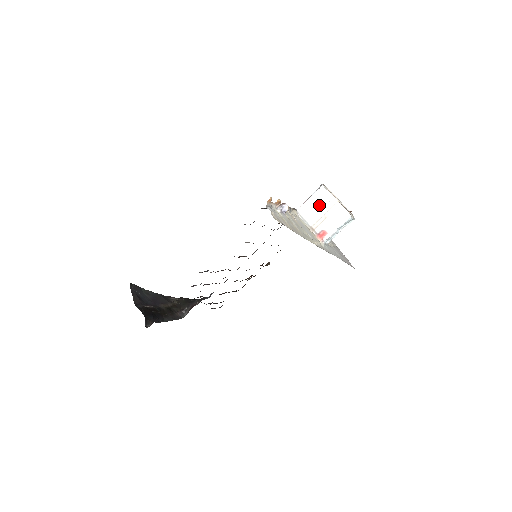
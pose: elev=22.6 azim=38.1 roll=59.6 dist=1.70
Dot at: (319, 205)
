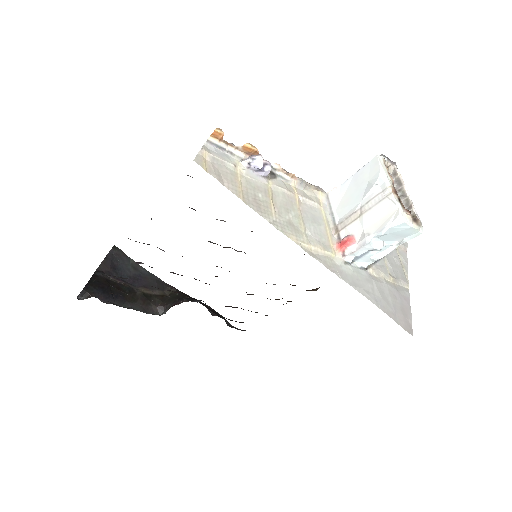
Dot at: (360, 189)
